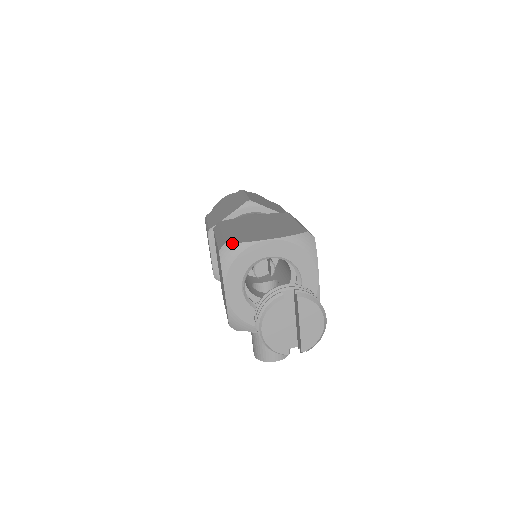
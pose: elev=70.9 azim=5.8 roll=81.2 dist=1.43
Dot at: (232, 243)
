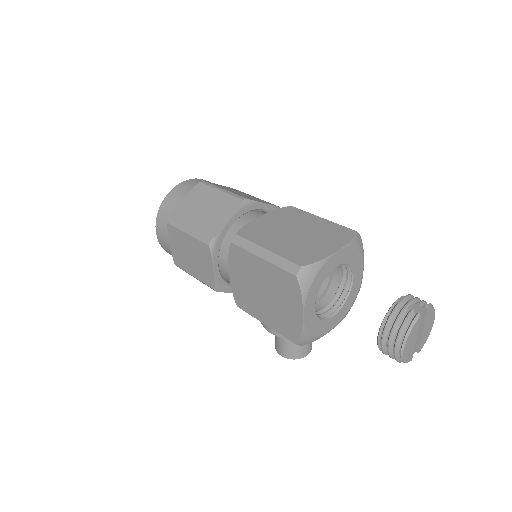
Dot at: (309, 265)
